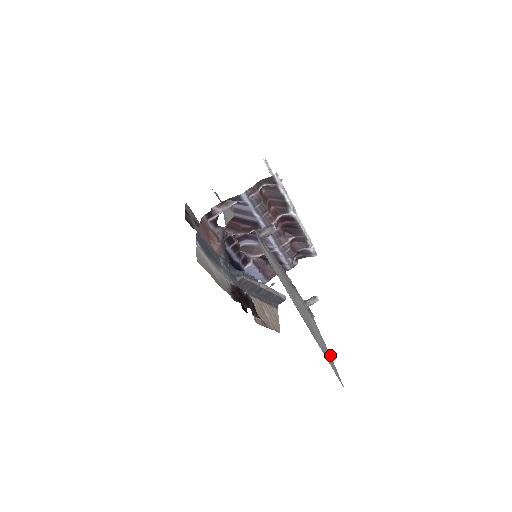
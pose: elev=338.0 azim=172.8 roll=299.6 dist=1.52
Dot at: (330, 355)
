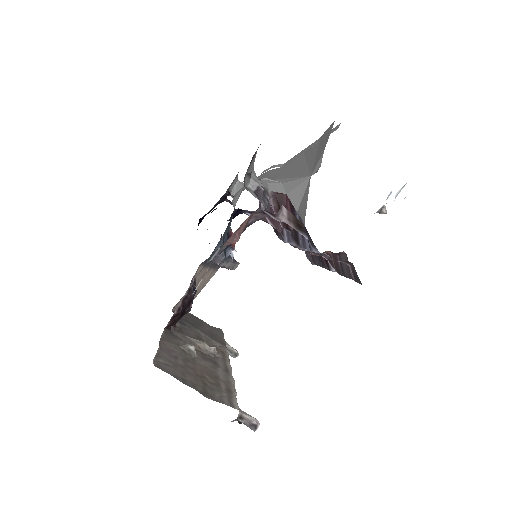
Dot at: occluded
